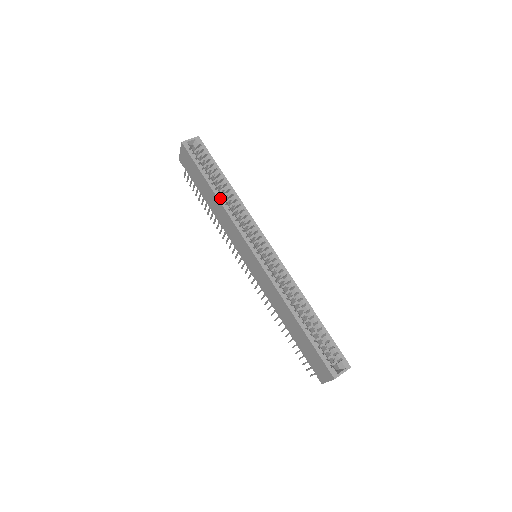
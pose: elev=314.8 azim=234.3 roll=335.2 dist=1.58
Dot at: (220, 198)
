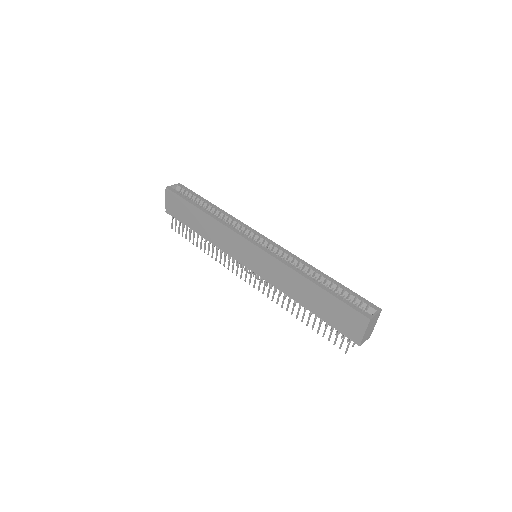
Dot at: (210, 214)
